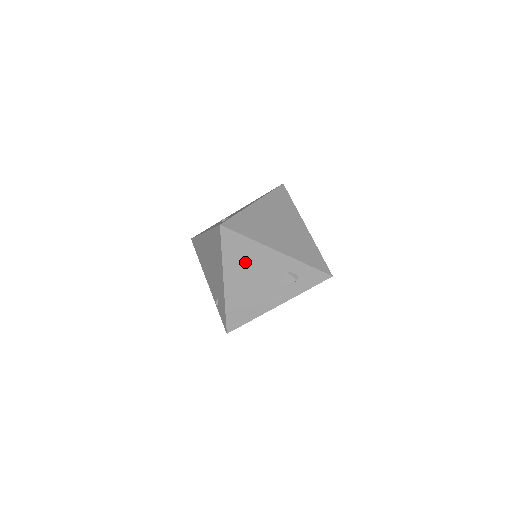
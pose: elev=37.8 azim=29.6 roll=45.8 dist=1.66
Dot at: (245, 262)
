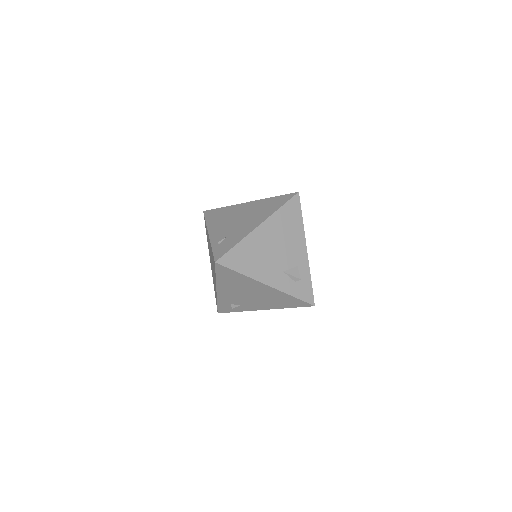
Dot at: (285, 230)
